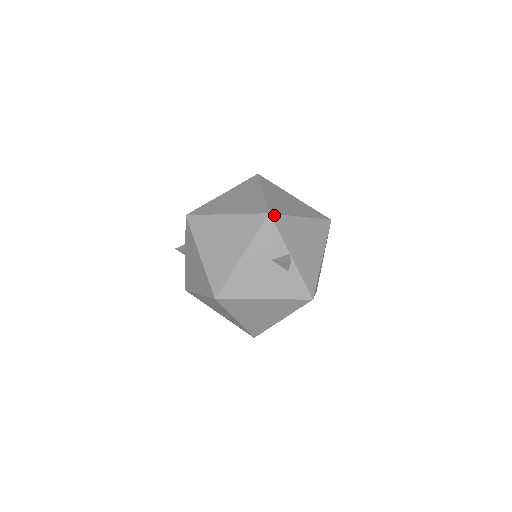
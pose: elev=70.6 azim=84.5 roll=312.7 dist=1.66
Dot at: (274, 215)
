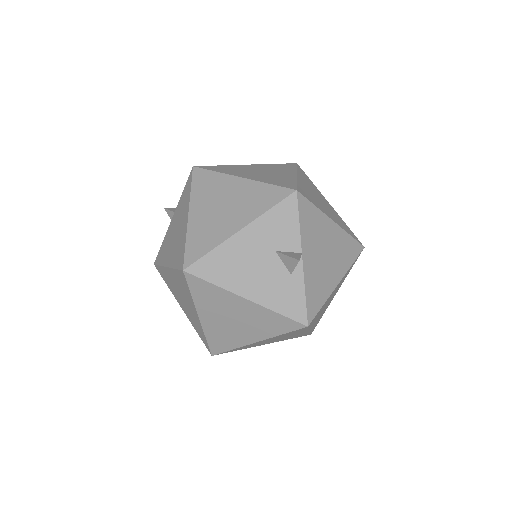
Dot at: (301, 196)
